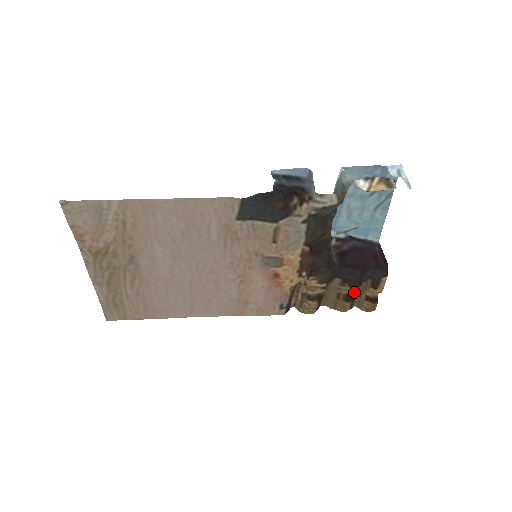
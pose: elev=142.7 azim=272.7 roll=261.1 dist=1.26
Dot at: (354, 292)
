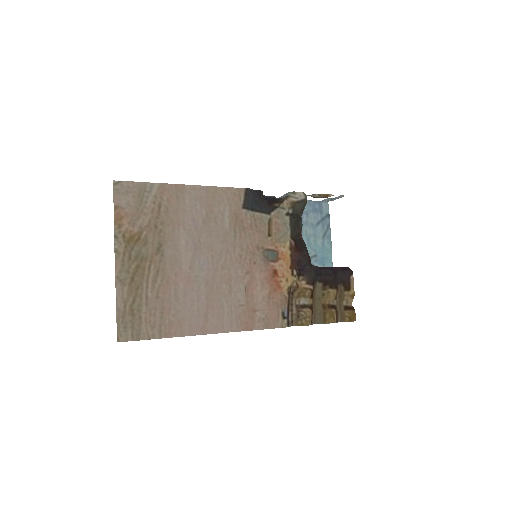
Dot at: (334, 303)
